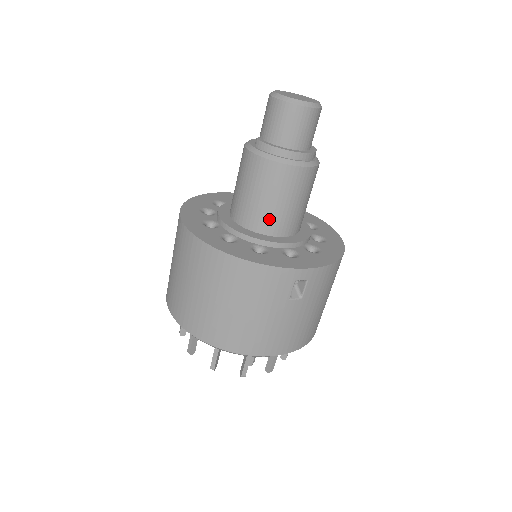
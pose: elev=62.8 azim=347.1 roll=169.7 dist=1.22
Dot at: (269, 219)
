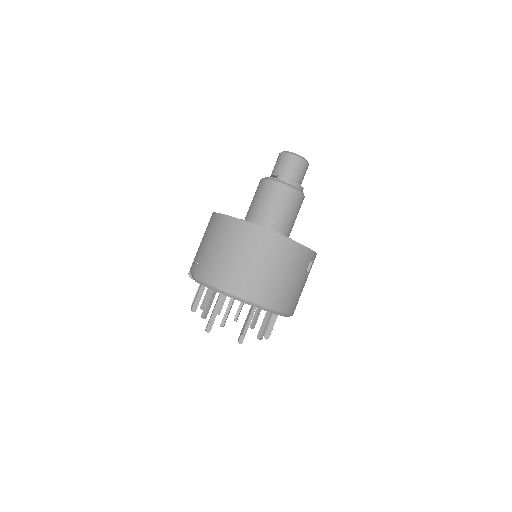
Dot at: (286, 225)
